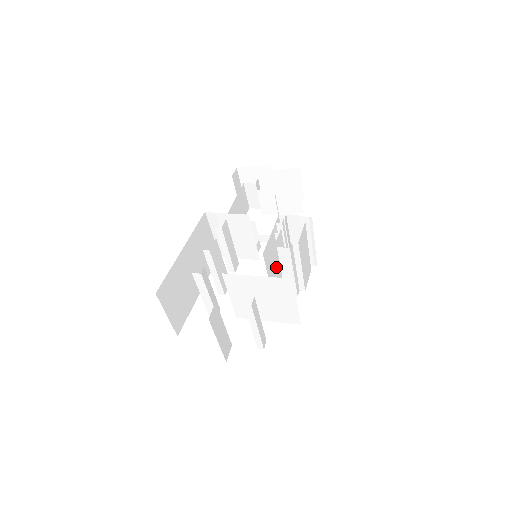
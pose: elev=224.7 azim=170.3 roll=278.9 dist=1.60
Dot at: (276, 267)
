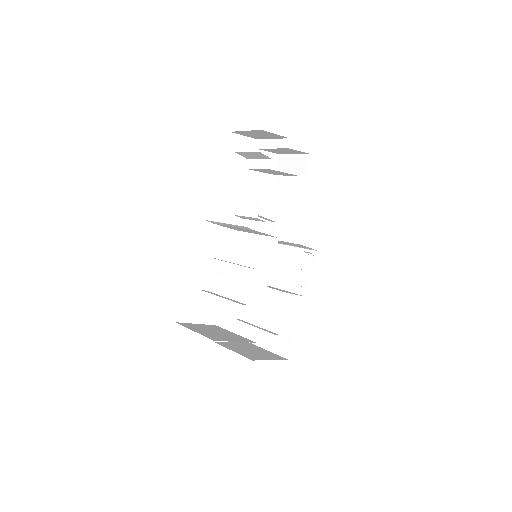
Dot at: occluded
